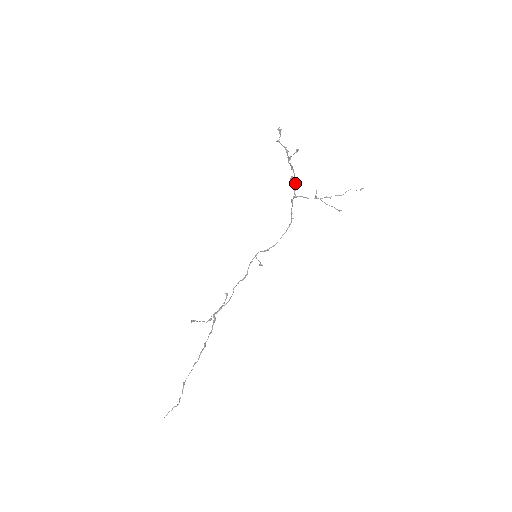
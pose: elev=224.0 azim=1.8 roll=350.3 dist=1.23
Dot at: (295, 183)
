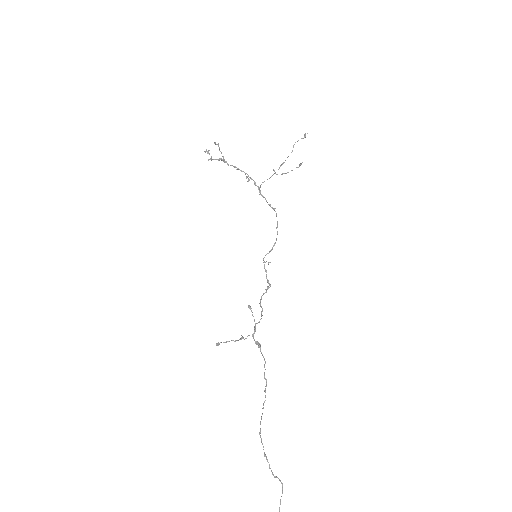
Dot at: (251, 179)
